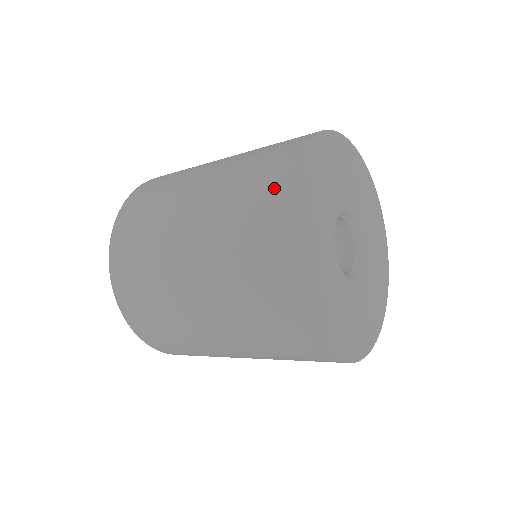
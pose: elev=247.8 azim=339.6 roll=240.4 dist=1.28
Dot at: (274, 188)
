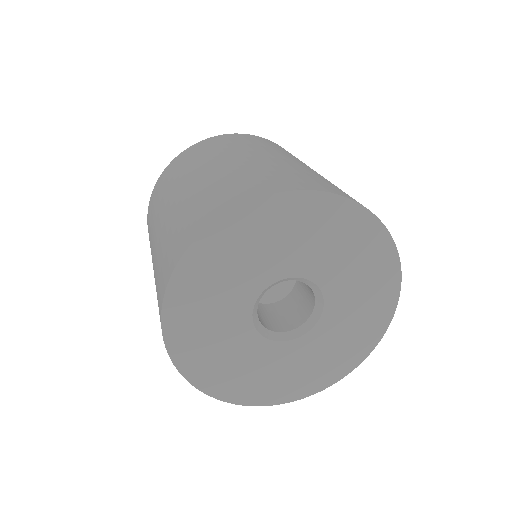
Dot at: (274, 185)
